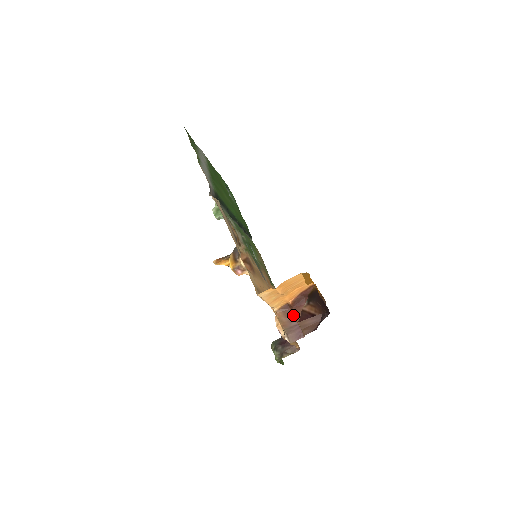
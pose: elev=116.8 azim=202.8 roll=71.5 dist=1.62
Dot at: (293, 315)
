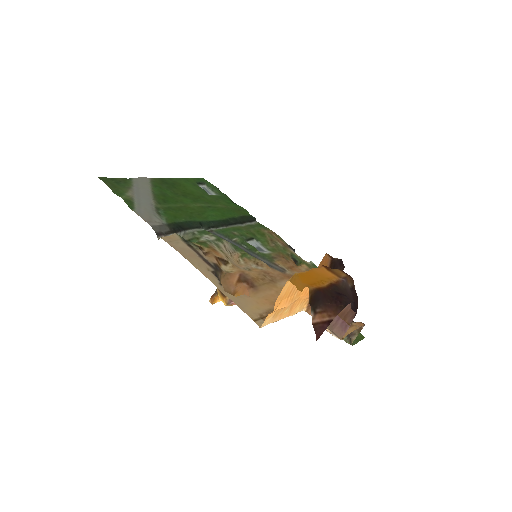
Dot at: occluded
